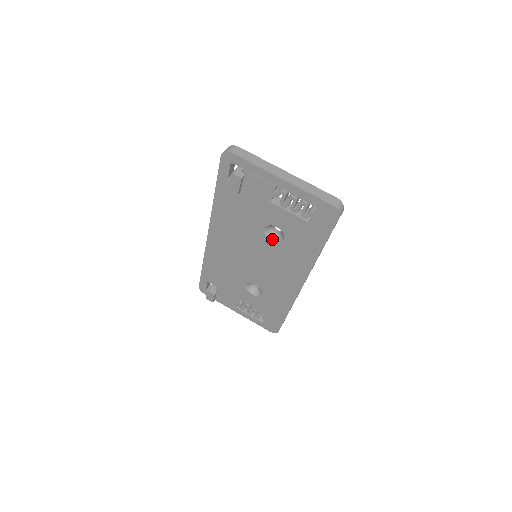
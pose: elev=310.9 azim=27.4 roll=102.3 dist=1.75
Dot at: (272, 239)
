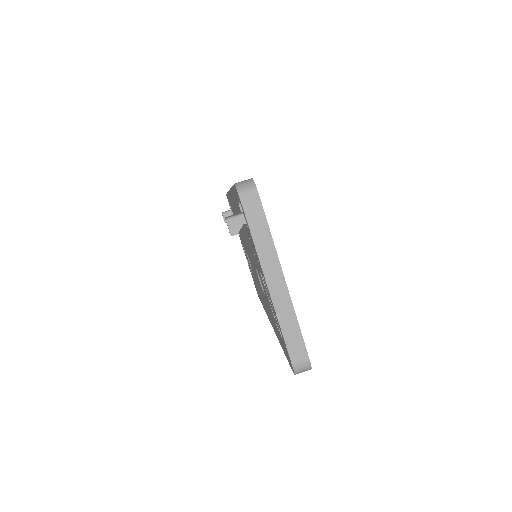
Dot at: occluded
